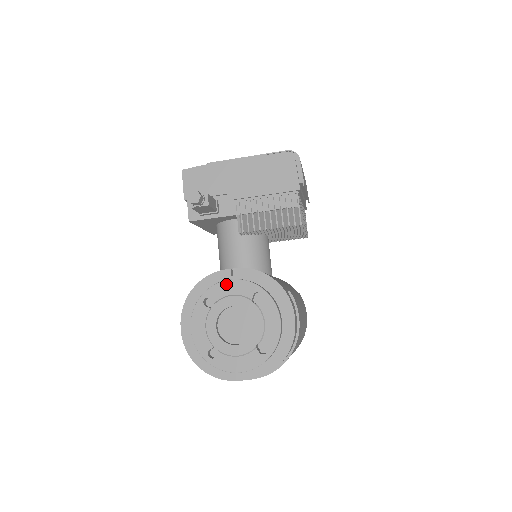
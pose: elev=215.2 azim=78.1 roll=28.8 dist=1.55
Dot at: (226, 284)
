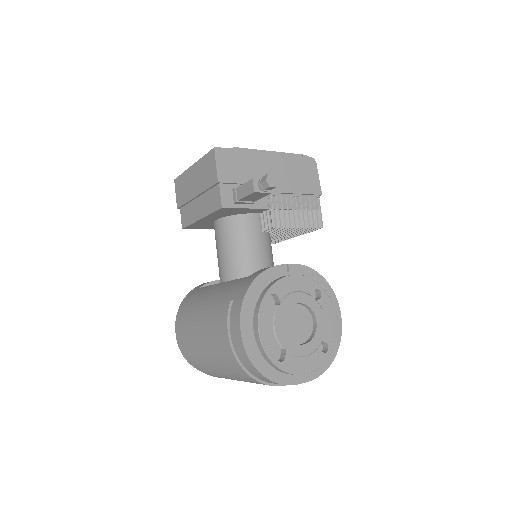
Dot at: (290, 279)
